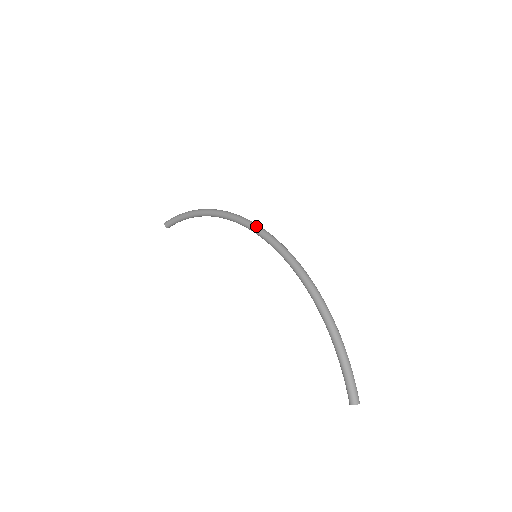
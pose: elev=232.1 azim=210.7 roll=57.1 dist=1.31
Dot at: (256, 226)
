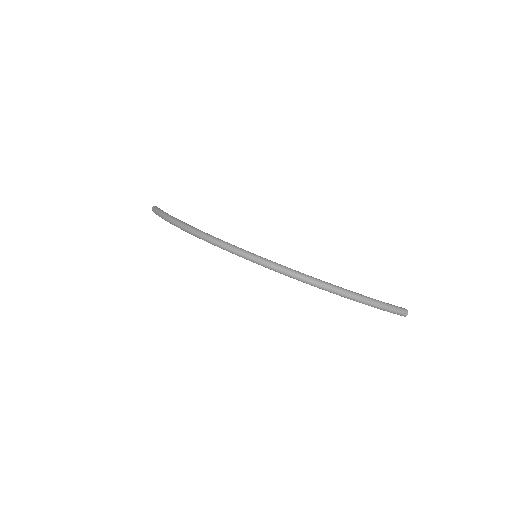
Dot at: (236, 254)
